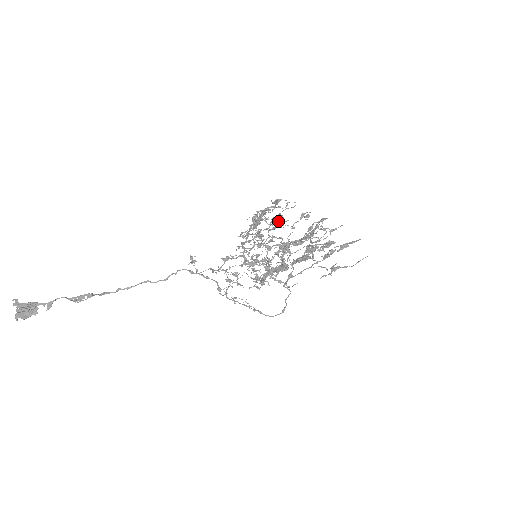
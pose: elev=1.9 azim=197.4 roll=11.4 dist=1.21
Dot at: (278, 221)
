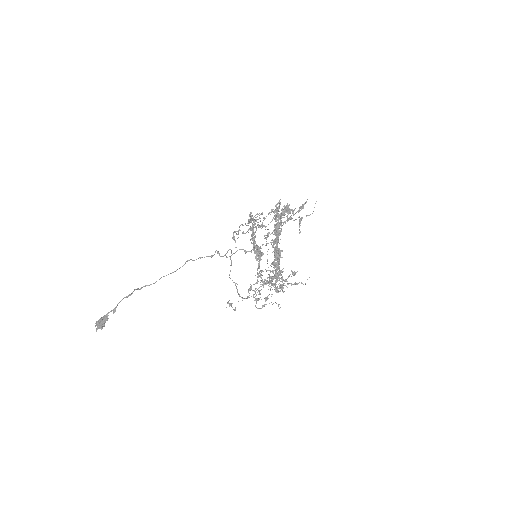
Dot at: (253, 221)
